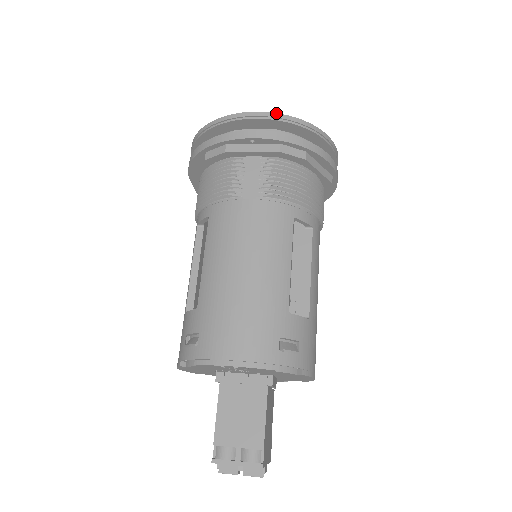
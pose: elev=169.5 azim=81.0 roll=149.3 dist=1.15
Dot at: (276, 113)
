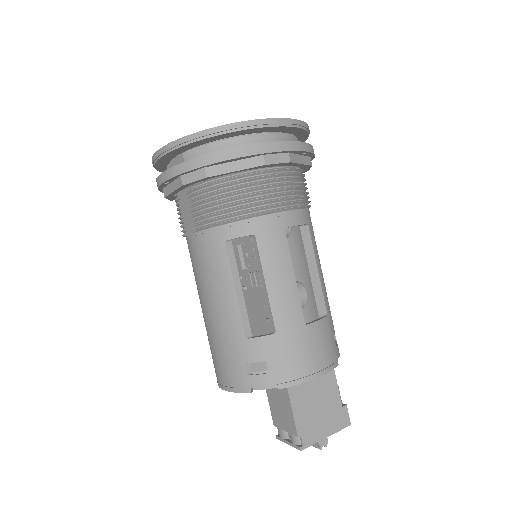
Dot at: (165, 146)
